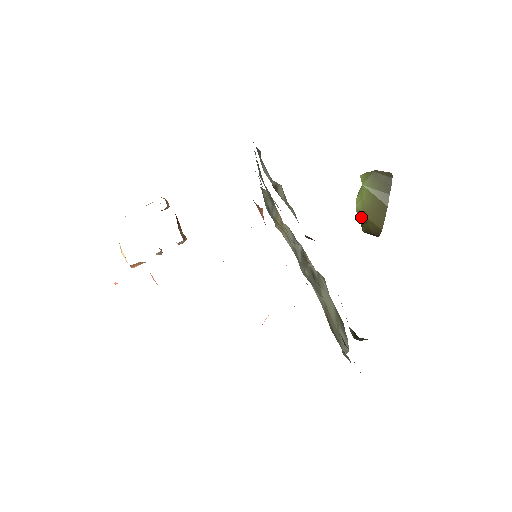
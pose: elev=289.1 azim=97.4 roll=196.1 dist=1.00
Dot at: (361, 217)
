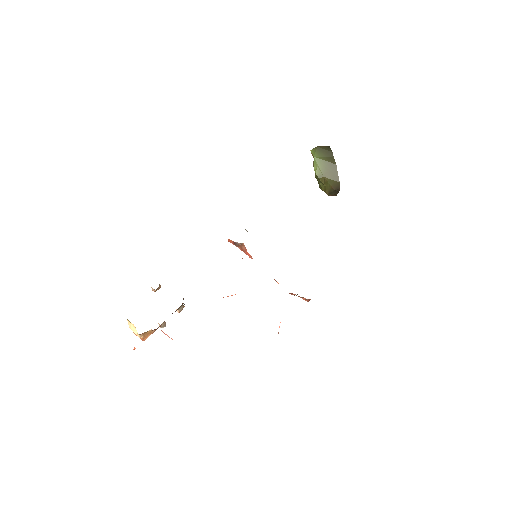
Dot at: (322, 180)
